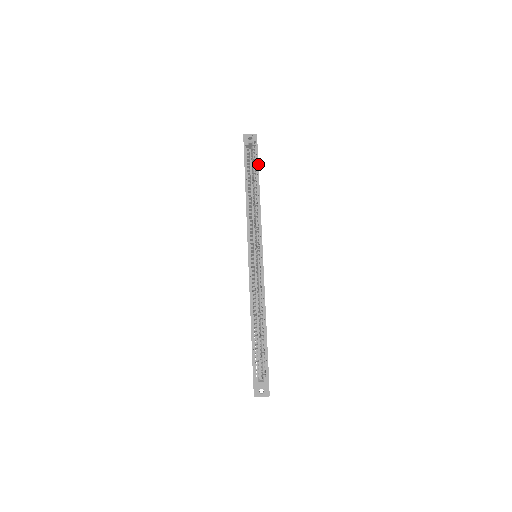
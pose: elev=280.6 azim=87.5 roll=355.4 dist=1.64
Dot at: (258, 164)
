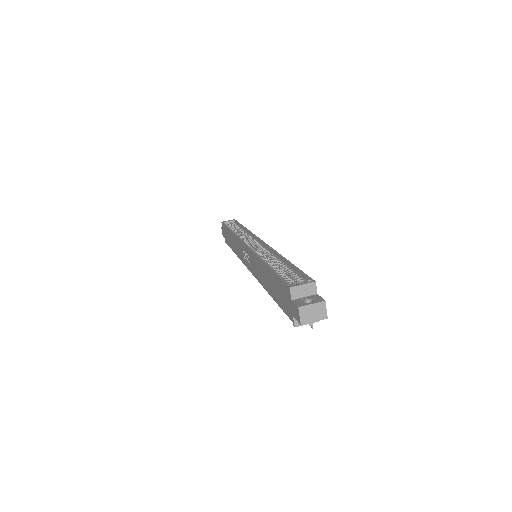
Dot at: (239, 223)
